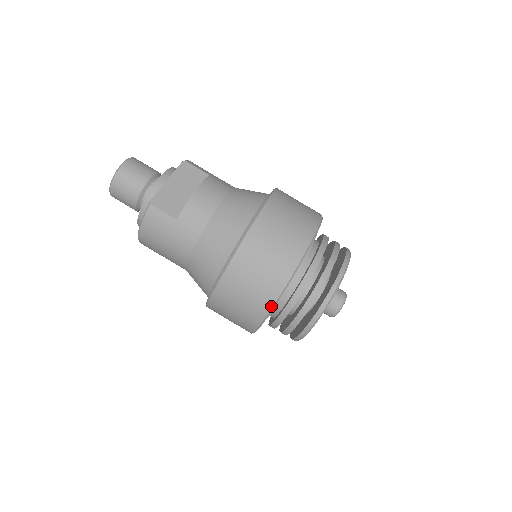
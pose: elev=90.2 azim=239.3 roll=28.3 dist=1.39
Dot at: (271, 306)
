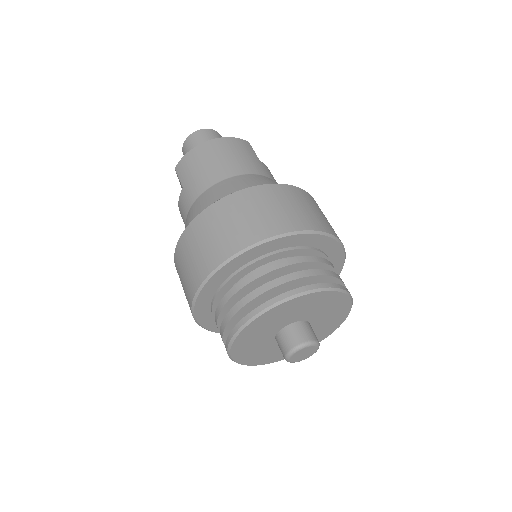
Dot at: (314, 229)
